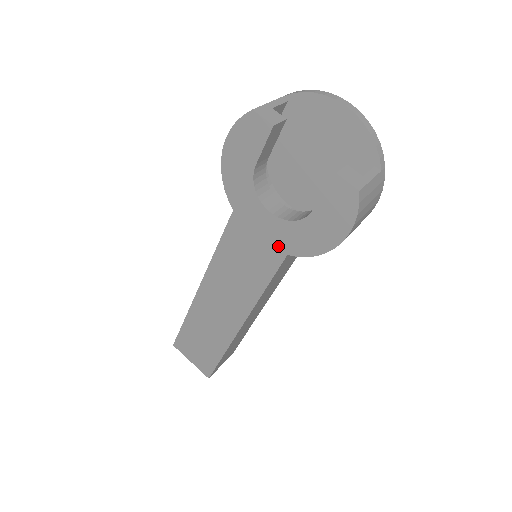
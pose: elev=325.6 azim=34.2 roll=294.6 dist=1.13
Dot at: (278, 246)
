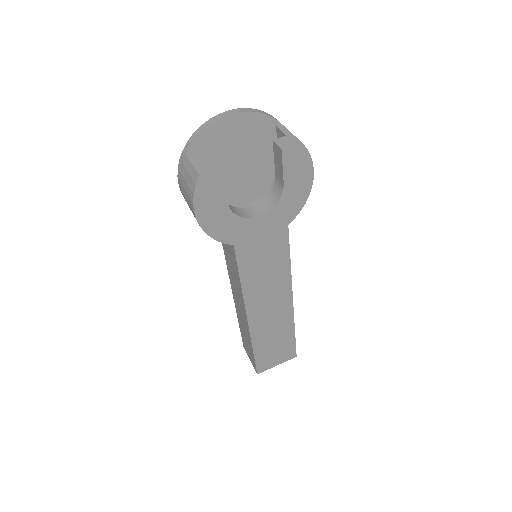
Dot at: (279, 228)
